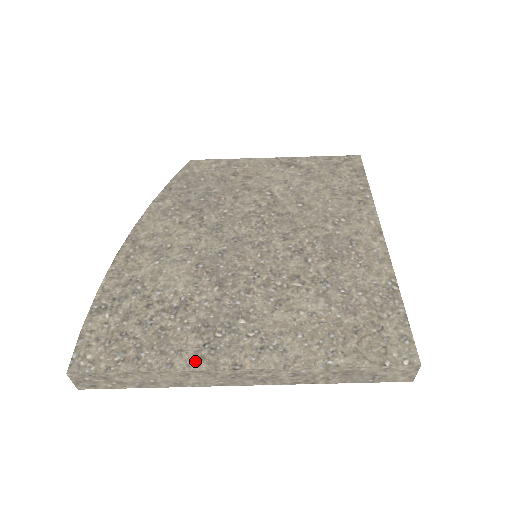
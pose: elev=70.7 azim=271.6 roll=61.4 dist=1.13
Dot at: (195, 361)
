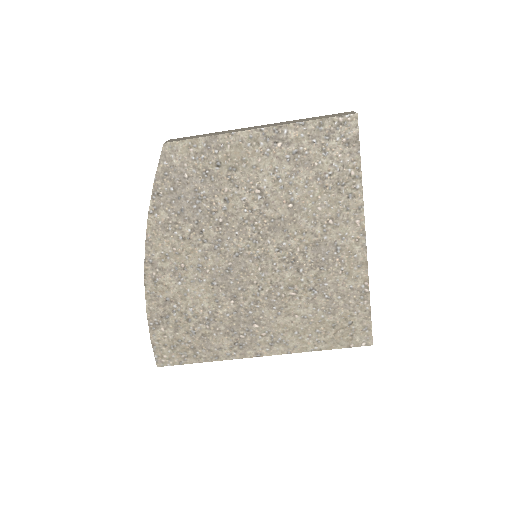
Dot at: (232, 354)
